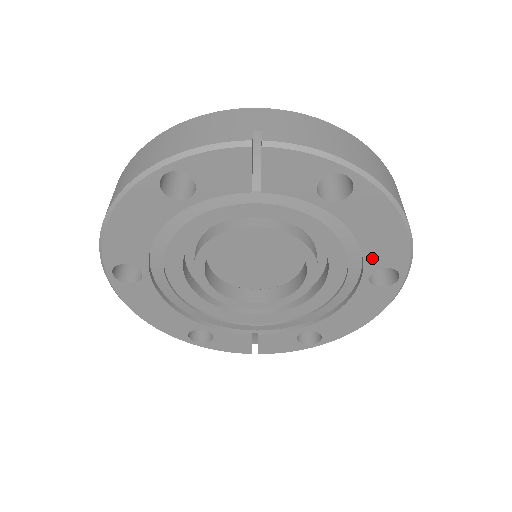
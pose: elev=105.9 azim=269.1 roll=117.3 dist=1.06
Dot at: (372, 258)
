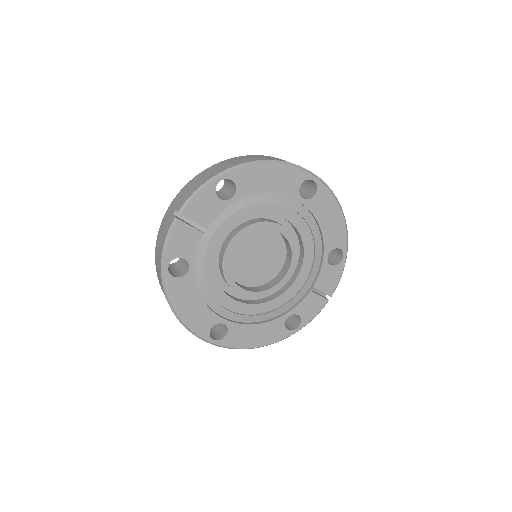
Dot at: (288, 190)
